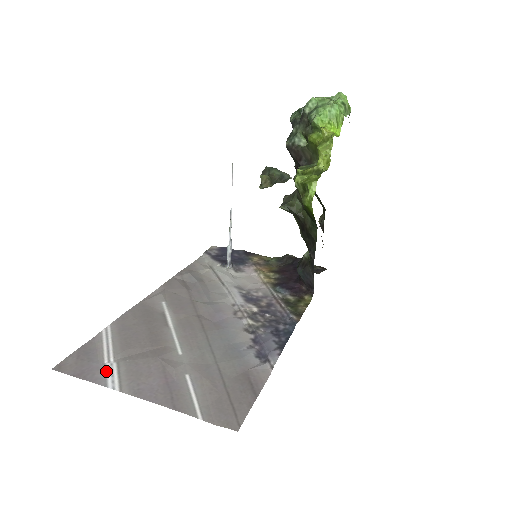
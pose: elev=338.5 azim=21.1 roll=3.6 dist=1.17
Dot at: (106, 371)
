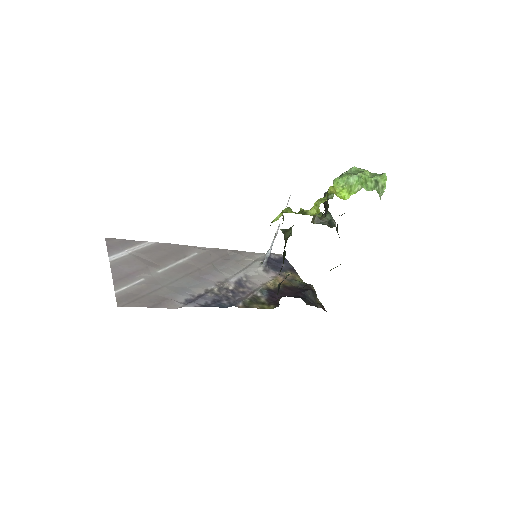
Dot at: (119, 253)
